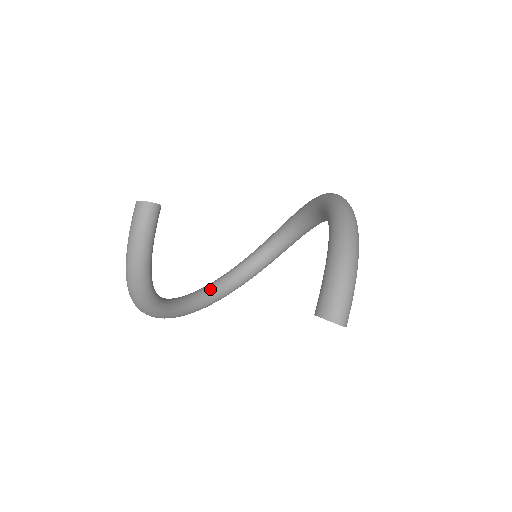
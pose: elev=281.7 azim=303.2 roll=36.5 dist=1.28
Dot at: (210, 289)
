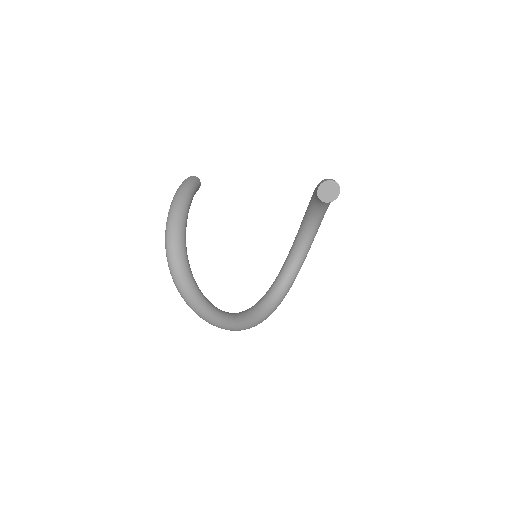
Dot at: occluded
